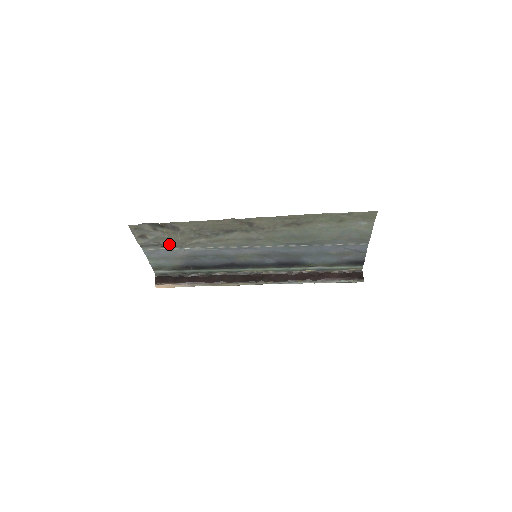
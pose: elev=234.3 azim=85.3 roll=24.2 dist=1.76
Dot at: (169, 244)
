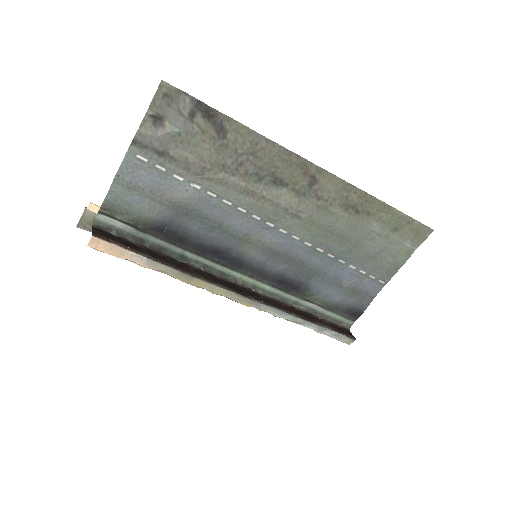
Dot at: (181, 161)
